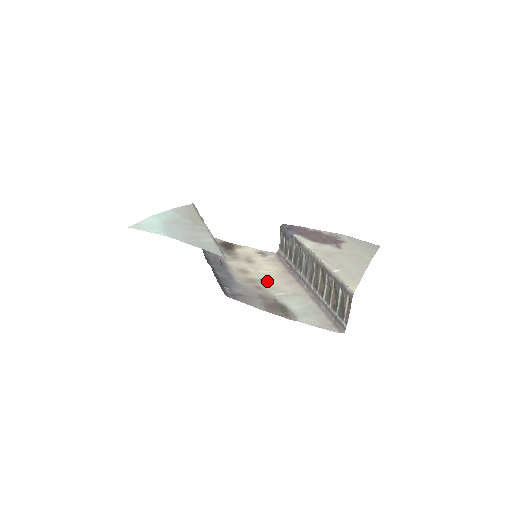
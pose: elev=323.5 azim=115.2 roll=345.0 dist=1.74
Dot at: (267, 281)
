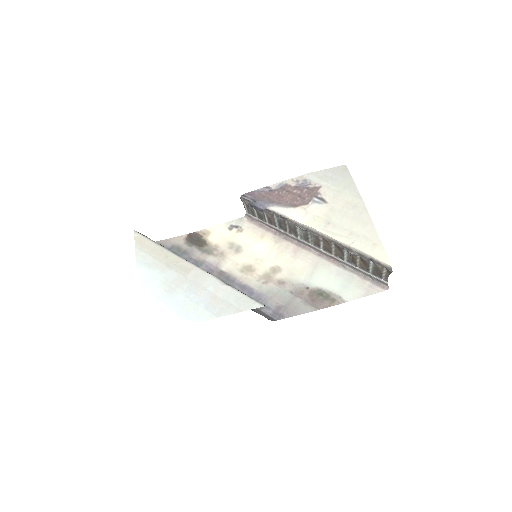
Dot at: (277, 267)
